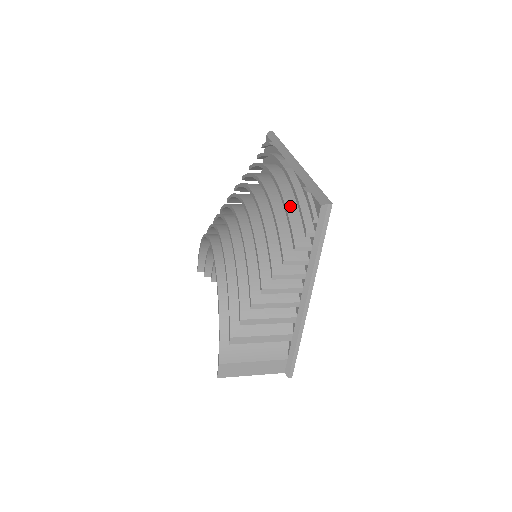
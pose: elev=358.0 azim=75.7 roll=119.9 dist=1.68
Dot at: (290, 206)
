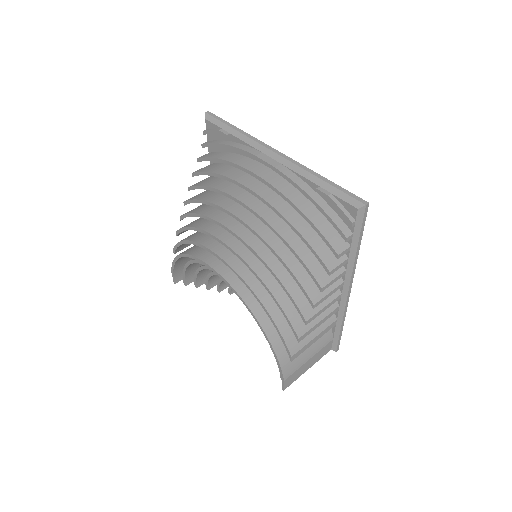
Dot at: (307, 211)
